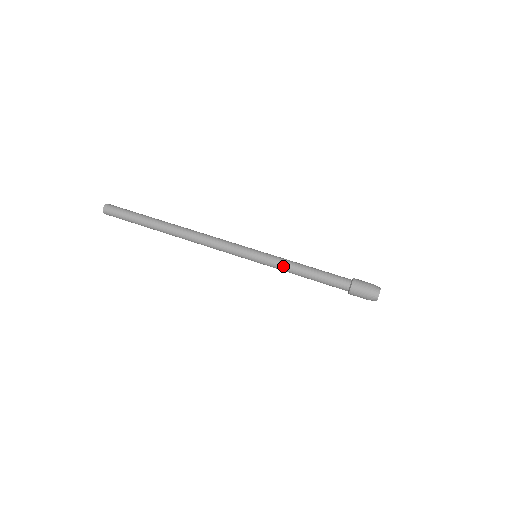
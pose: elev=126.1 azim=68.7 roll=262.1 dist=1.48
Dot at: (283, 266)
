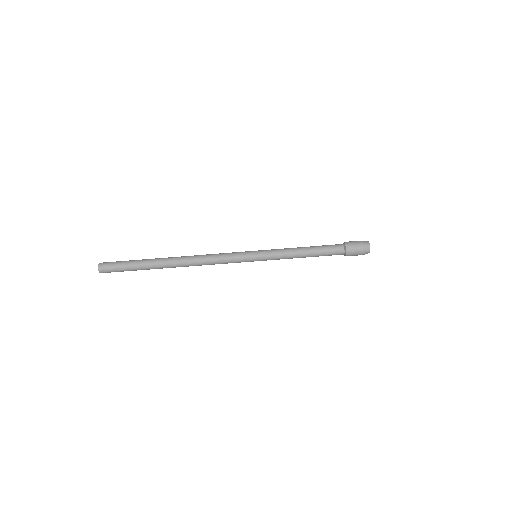
Dot at: (283, 257)
